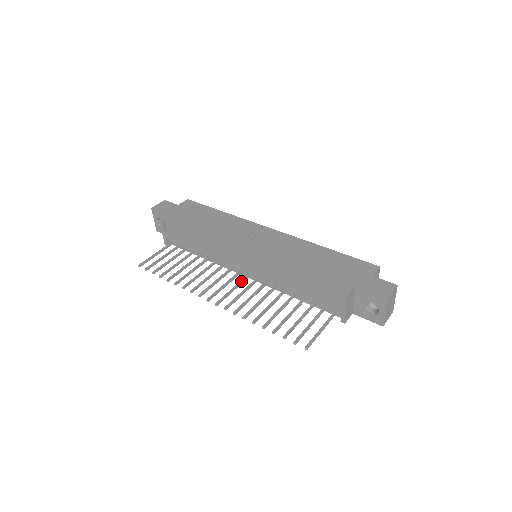
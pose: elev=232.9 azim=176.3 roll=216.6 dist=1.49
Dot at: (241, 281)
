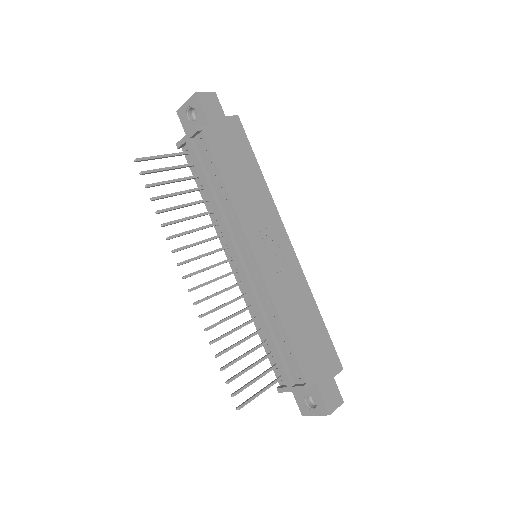
Dot at: (226, 275)
